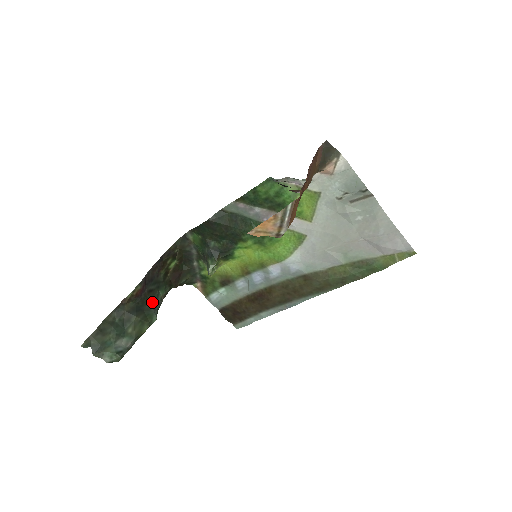
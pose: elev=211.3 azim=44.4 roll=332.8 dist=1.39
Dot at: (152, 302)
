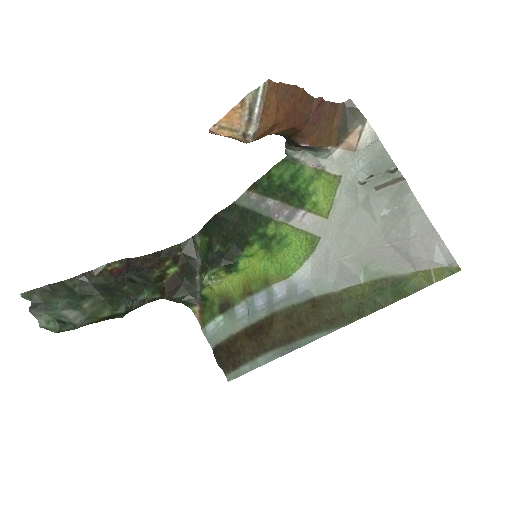
Dot at: (129, 293)
